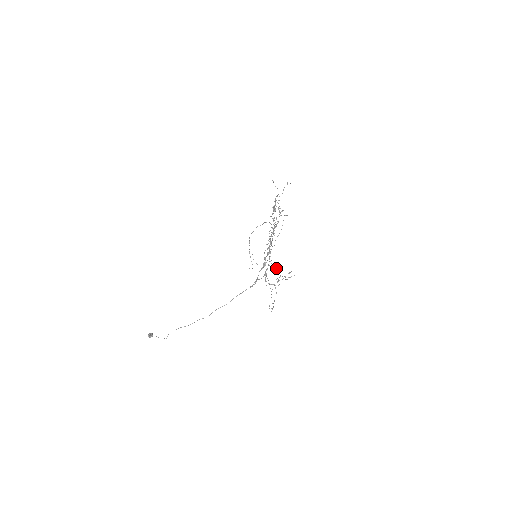
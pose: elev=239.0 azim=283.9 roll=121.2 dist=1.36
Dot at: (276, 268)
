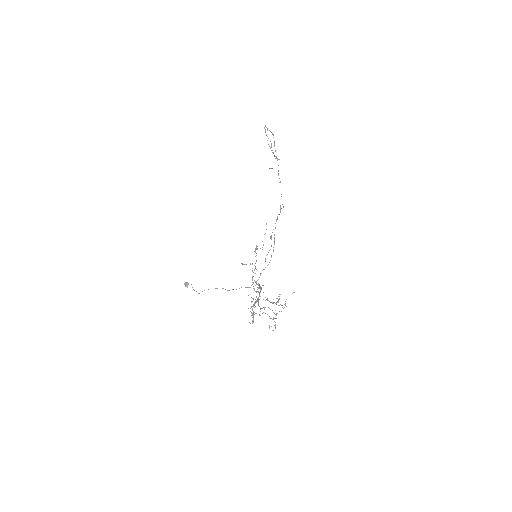
Dot at: occluded
